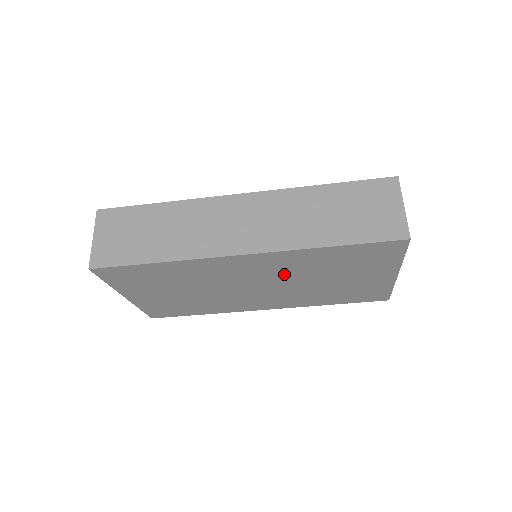
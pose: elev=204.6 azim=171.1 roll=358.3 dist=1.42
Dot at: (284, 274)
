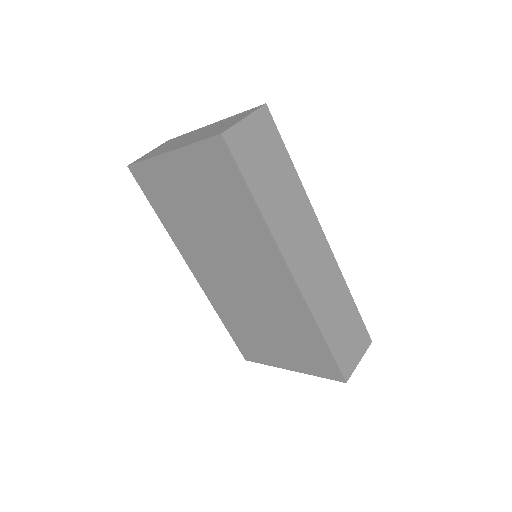
Dot at: (267, 298)
